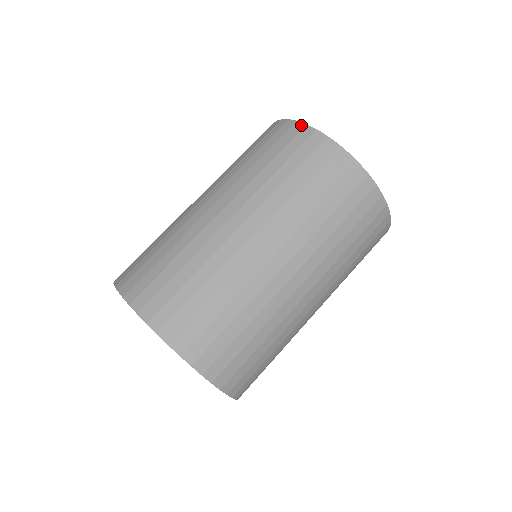
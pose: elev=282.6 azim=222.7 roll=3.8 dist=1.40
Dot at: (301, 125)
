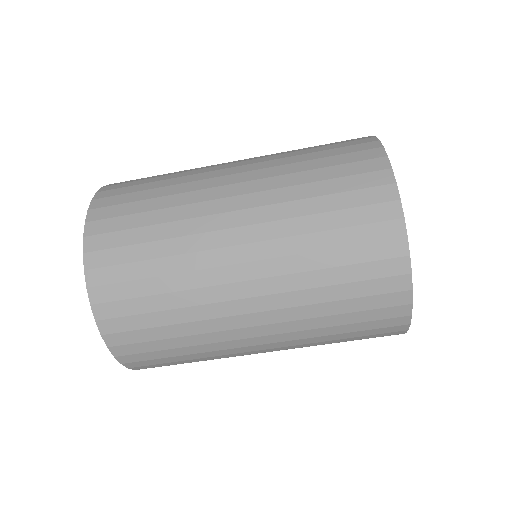
Dot at: (407, 322)
